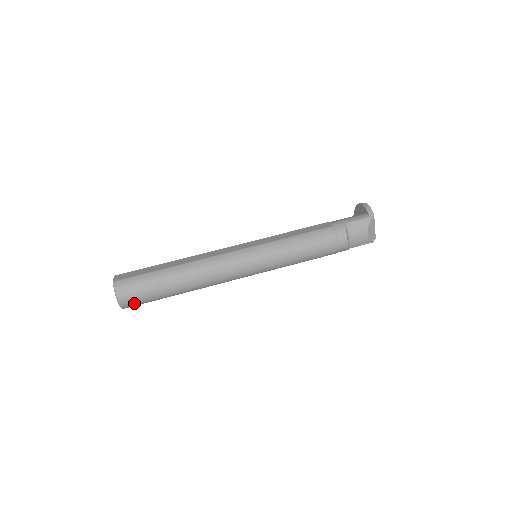
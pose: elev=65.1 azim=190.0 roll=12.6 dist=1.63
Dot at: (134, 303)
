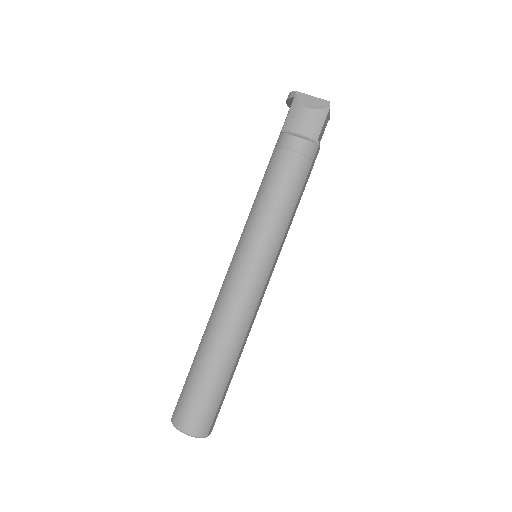
Dot at: (202, 421)
